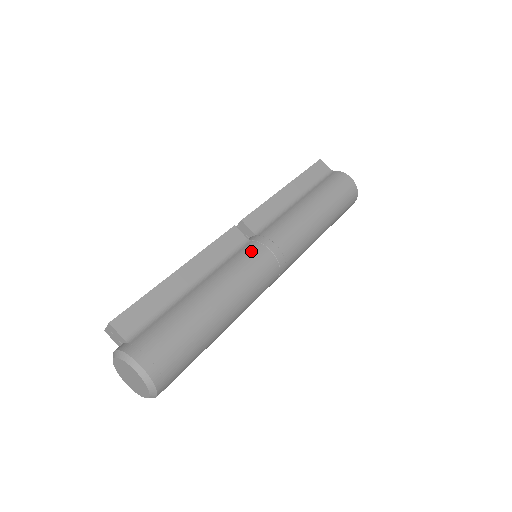
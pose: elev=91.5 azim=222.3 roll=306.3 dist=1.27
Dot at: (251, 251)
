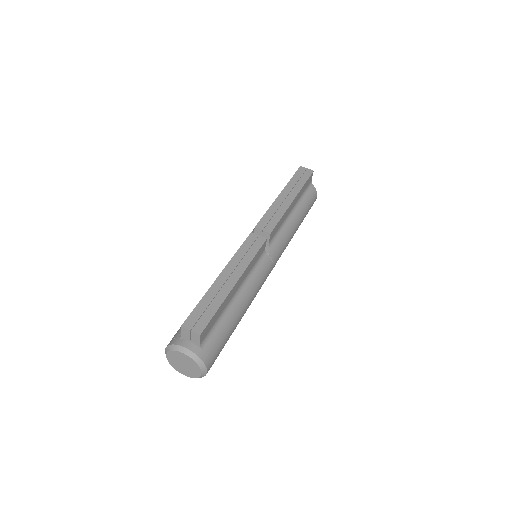
Dot at: (267, 268)
